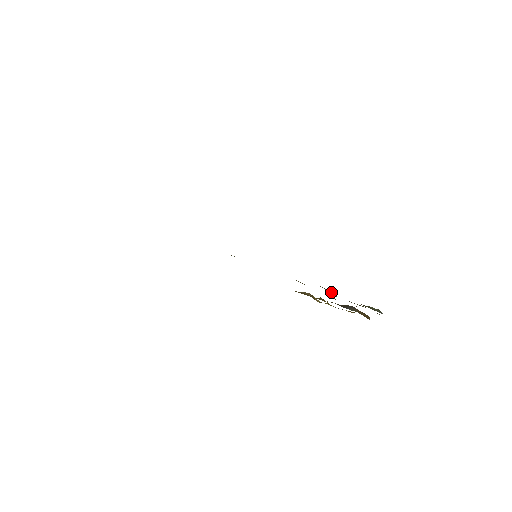
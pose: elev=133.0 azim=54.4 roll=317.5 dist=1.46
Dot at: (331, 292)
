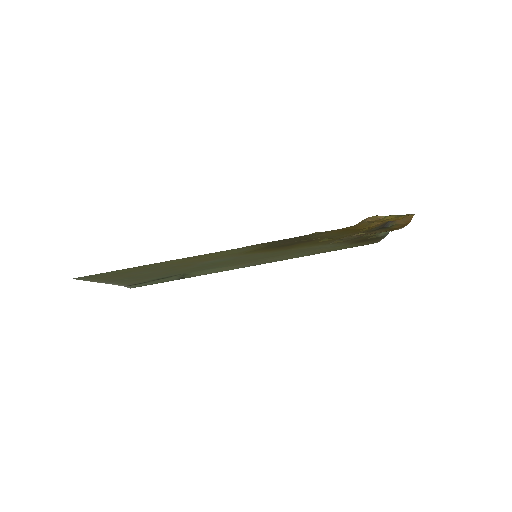
Dot at: (343, 241)
